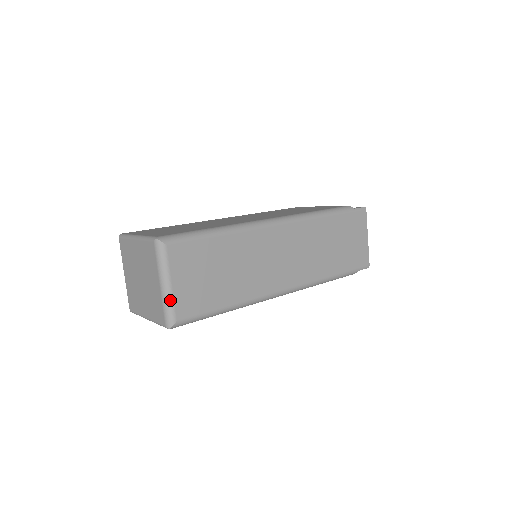
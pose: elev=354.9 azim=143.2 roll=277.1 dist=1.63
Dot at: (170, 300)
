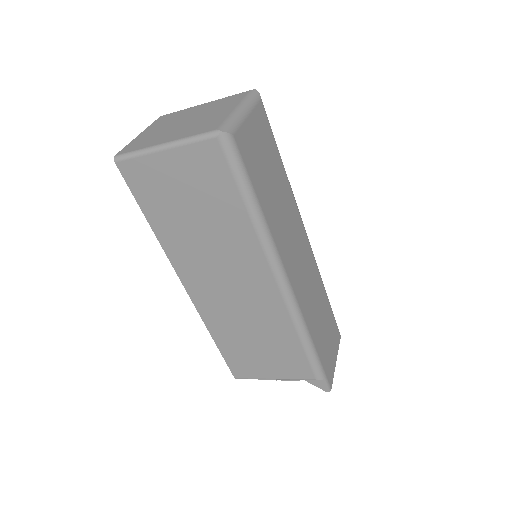
Dot at: (240, 120)
